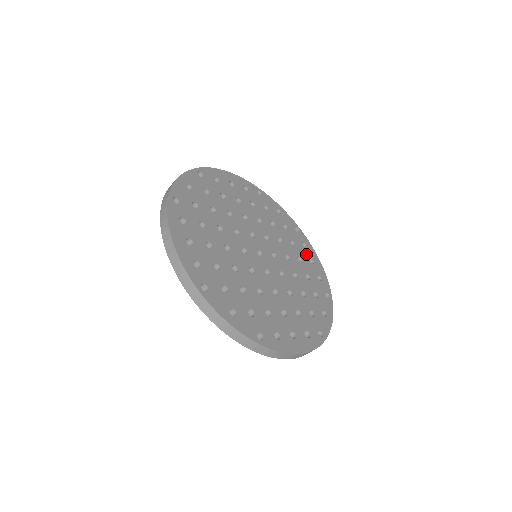
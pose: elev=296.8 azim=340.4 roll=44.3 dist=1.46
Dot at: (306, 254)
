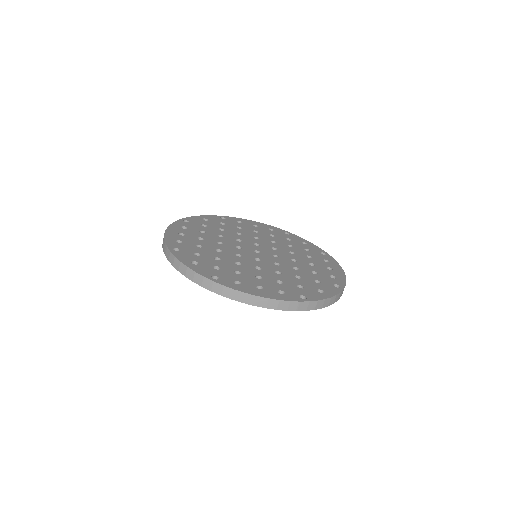
Dot at: (249, 225)
